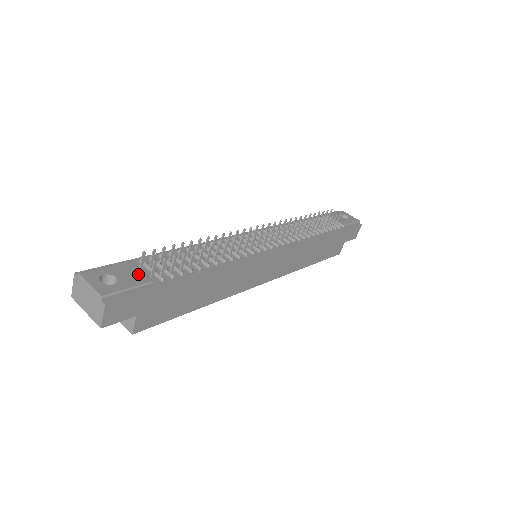
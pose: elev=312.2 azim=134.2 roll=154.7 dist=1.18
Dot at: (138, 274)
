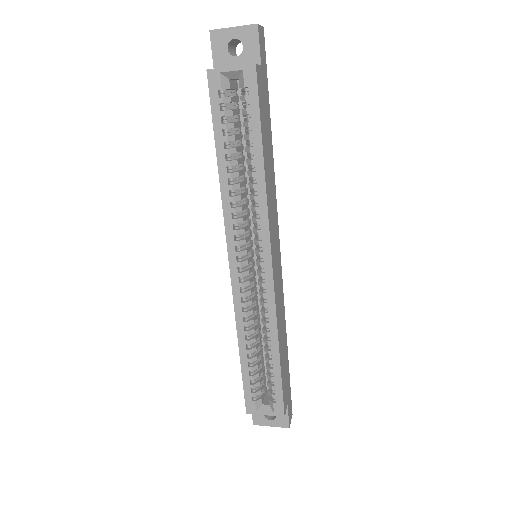
Dot at: occluded
